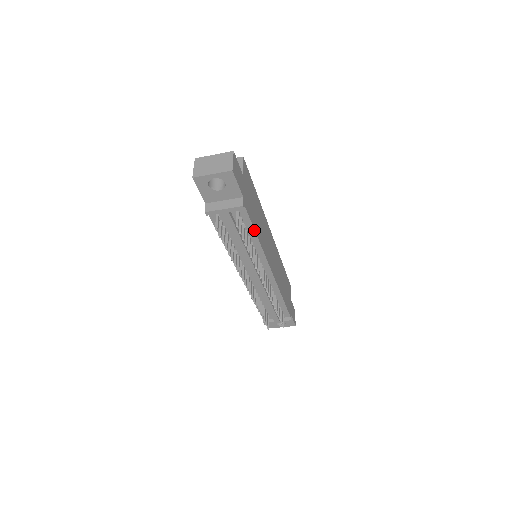
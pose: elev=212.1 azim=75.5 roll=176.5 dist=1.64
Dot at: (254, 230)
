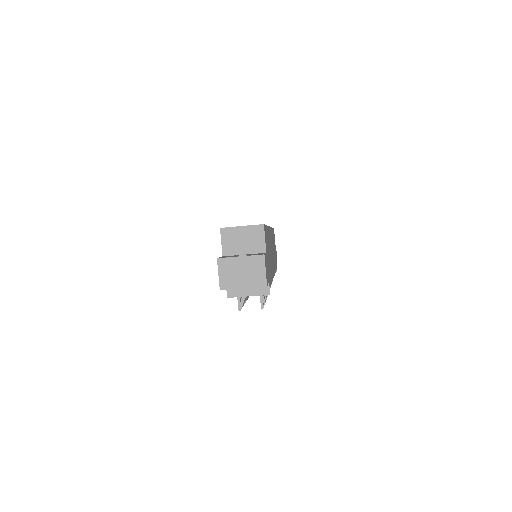
Dot at: (271, 283)
